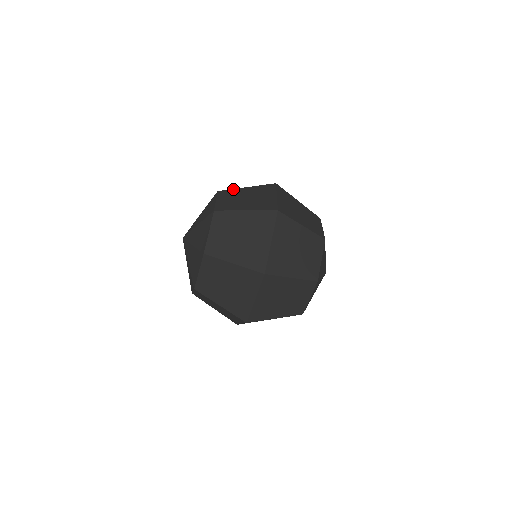
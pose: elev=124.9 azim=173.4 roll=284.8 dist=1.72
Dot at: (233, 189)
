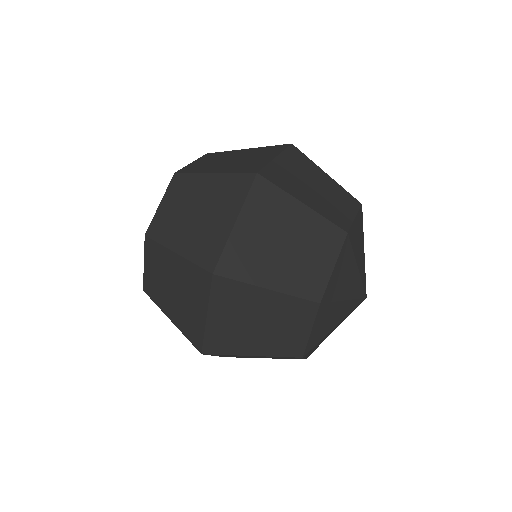
Dot at: (227, 151)
